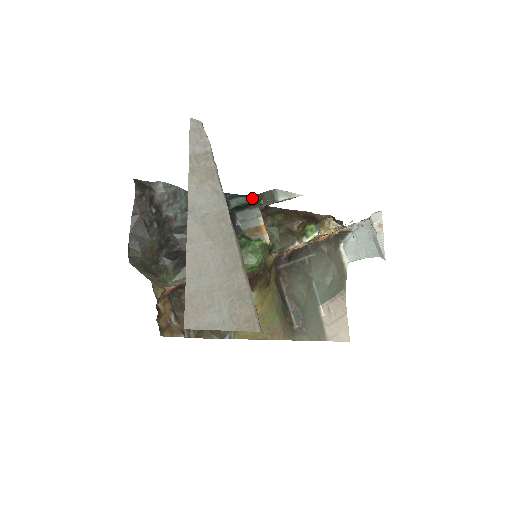
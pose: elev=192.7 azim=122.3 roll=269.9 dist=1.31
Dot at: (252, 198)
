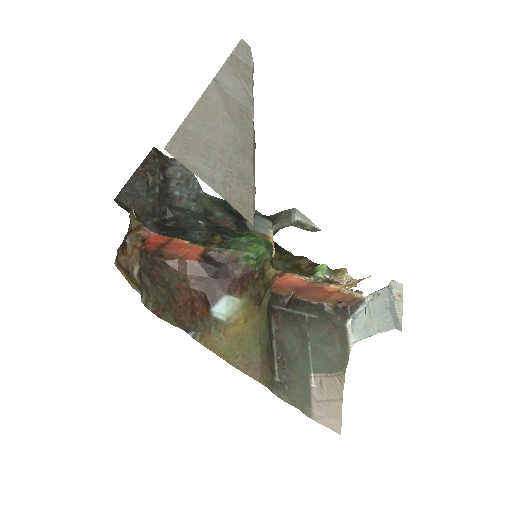
Dot at: occluded
